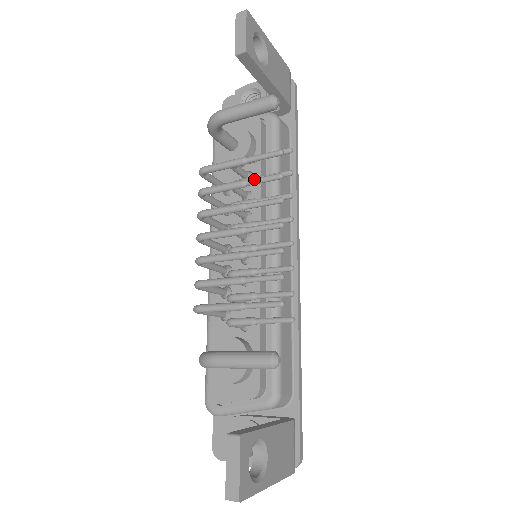
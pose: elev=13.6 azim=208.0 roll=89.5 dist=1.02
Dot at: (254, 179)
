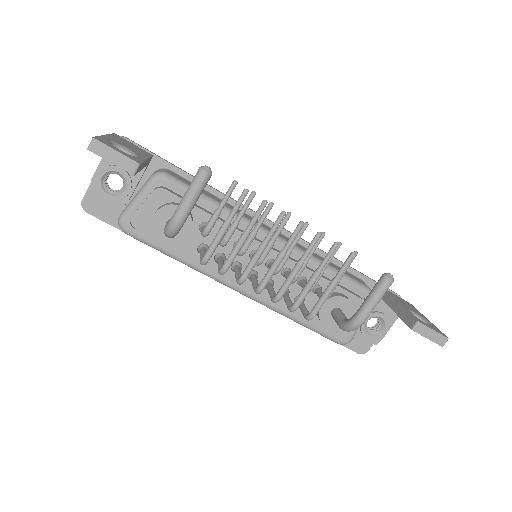
Dot at: (252, 223)
